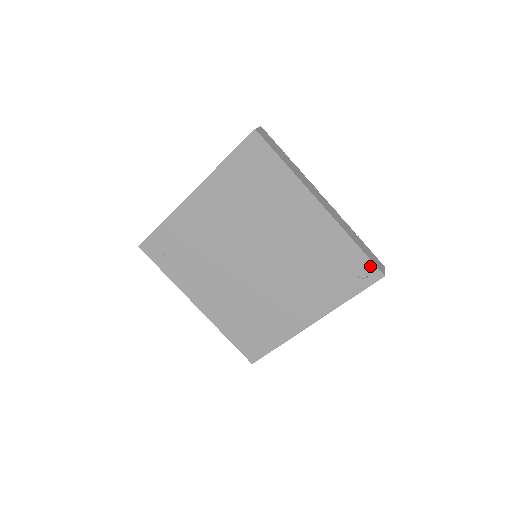
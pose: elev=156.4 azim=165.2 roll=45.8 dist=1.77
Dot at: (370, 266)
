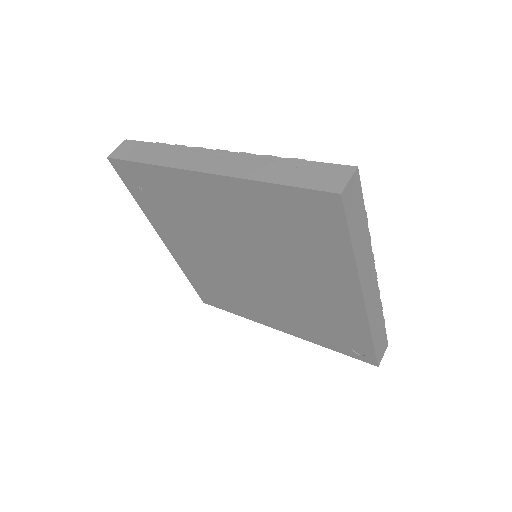
Dot at: (371, 355)
